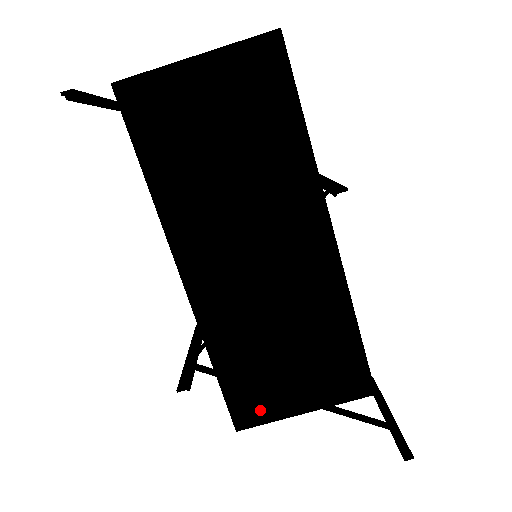
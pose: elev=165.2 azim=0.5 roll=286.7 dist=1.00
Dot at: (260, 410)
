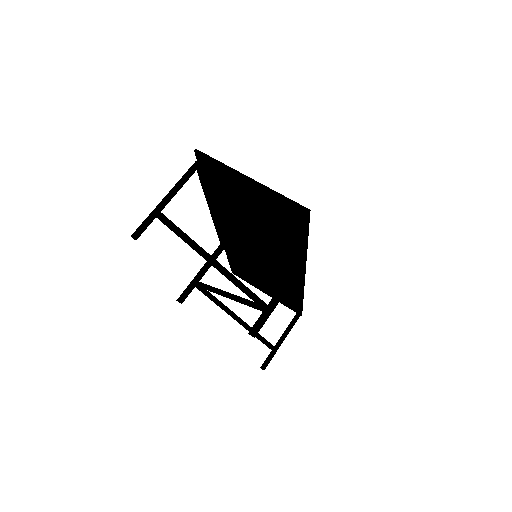
Dot at: (245, 278)
